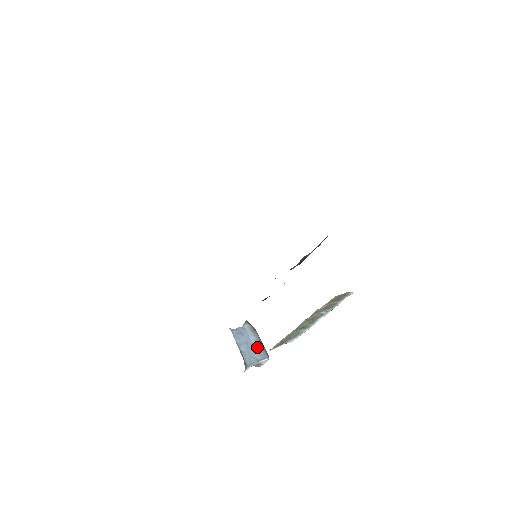
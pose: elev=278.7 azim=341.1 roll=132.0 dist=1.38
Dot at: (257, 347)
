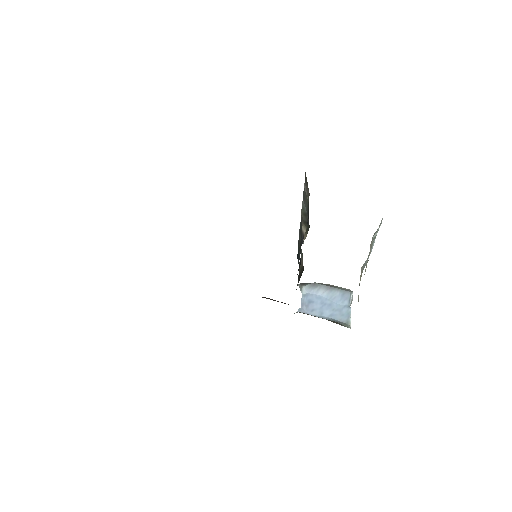
Dot at: (334, 296)
